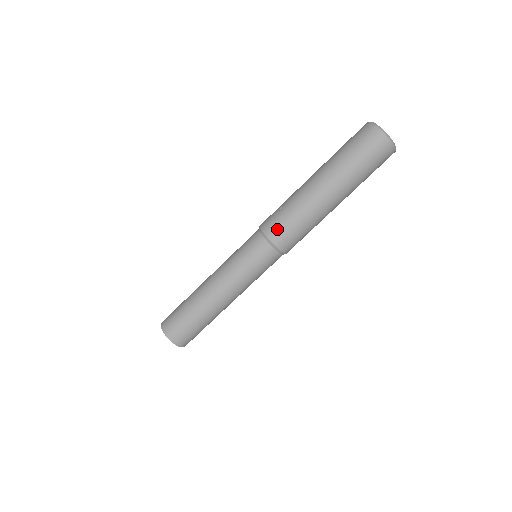
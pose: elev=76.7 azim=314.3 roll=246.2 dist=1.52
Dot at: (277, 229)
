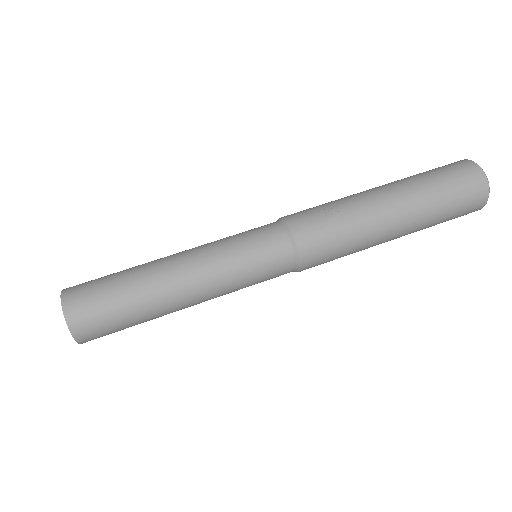
Dot at: (315, 240)
